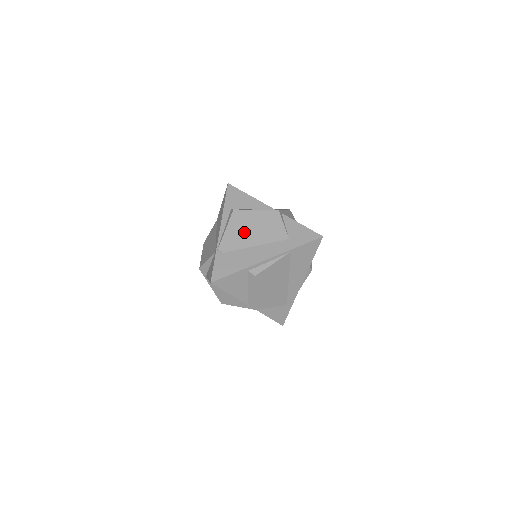
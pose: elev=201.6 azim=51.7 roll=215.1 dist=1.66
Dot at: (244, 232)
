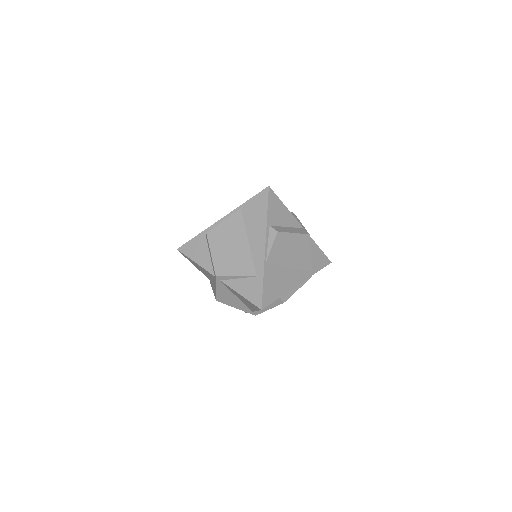
Dot at: occluded
